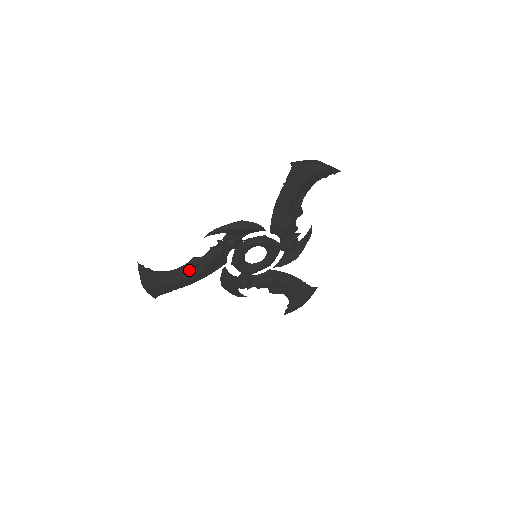
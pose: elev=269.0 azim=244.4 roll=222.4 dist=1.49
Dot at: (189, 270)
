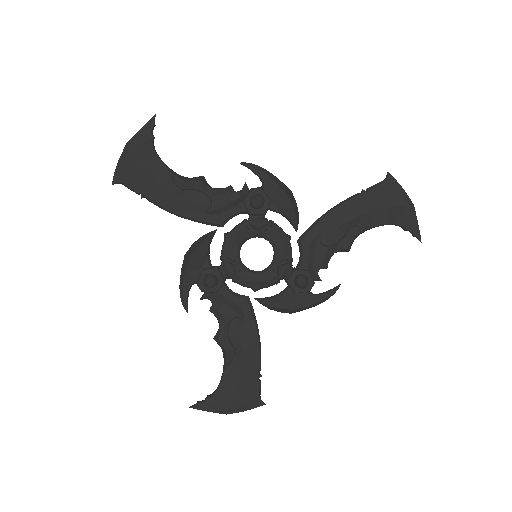
Dot at: (186, 182)
